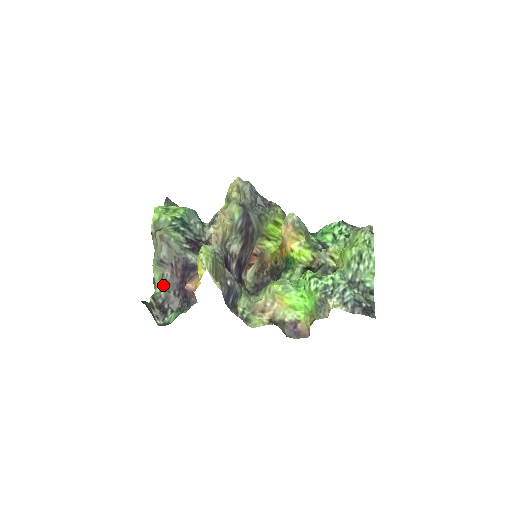
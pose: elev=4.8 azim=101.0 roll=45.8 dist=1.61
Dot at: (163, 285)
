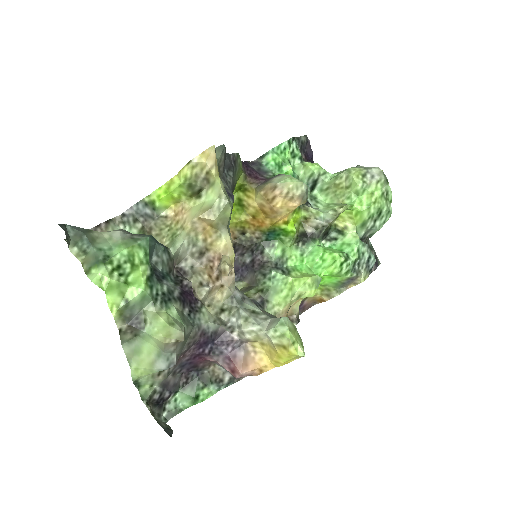
Dot at: (162, 380)
